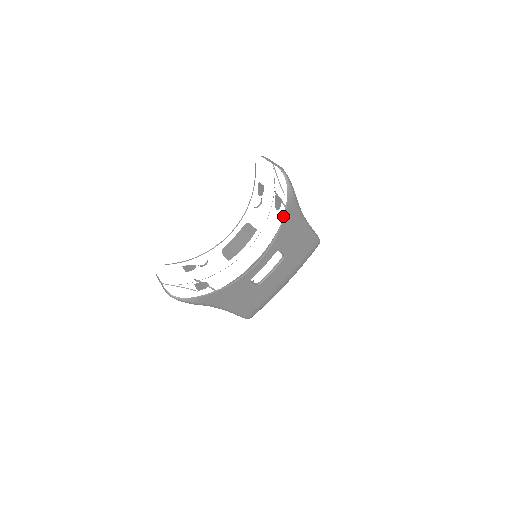
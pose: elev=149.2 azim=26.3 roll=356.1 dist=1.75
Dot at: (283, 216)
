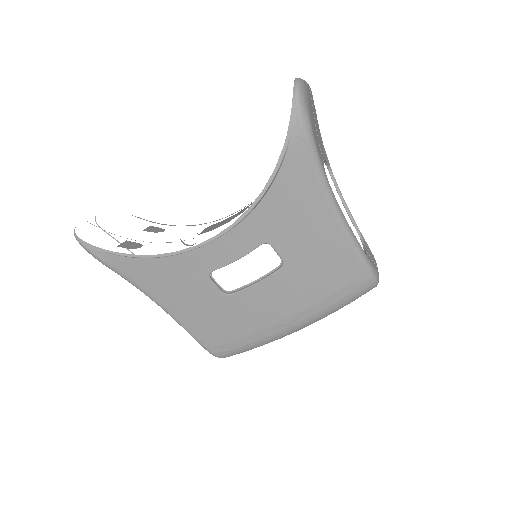
Dot at: (275, 167)
